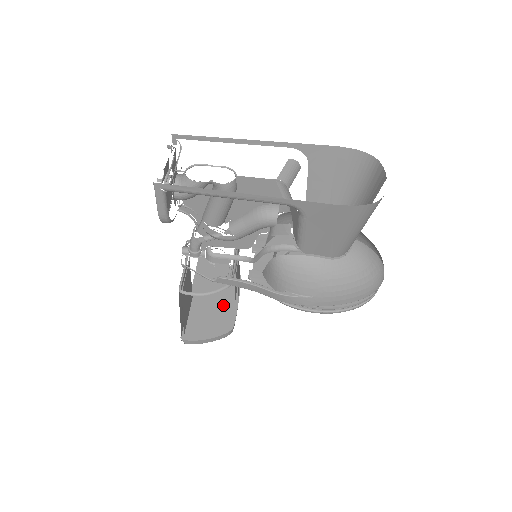
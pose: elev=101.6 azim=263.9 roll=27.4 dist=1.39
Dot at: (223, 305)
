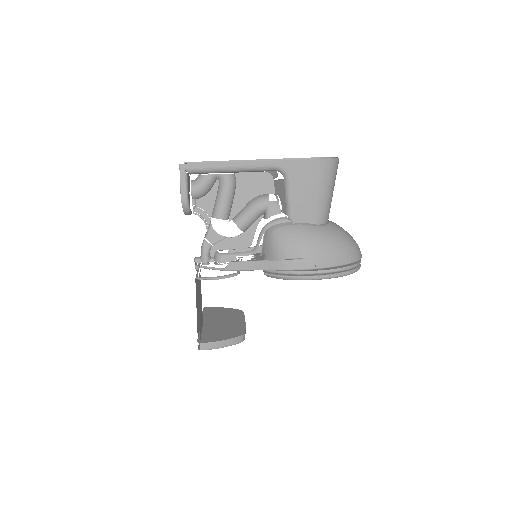
Dot at: (232, 324)
